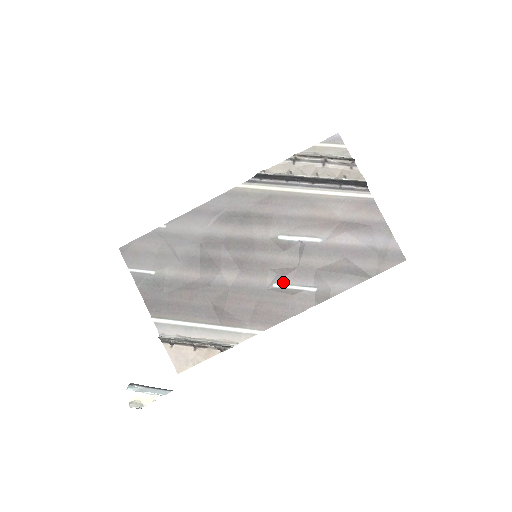
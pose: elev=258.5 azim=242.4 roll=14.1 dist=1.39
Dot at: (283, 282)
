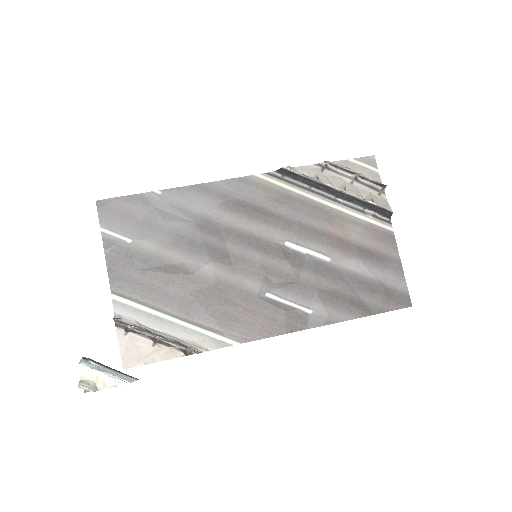
Dot at: (277, 294)
